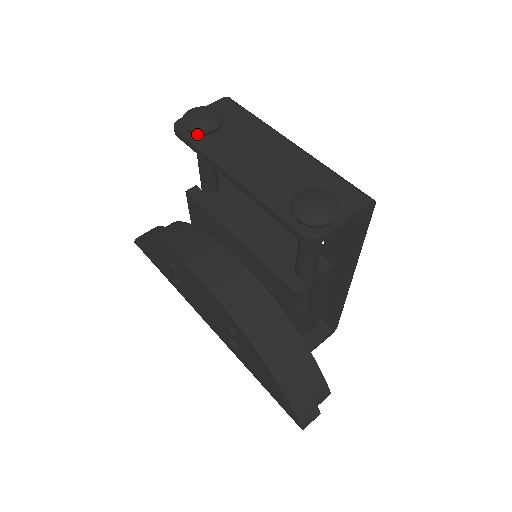
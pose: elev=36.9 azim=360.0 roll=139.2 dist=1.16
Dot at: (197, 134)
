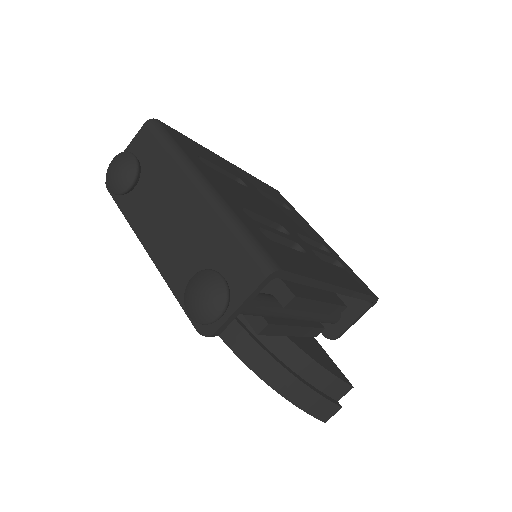
Dot at: (120, 194)
